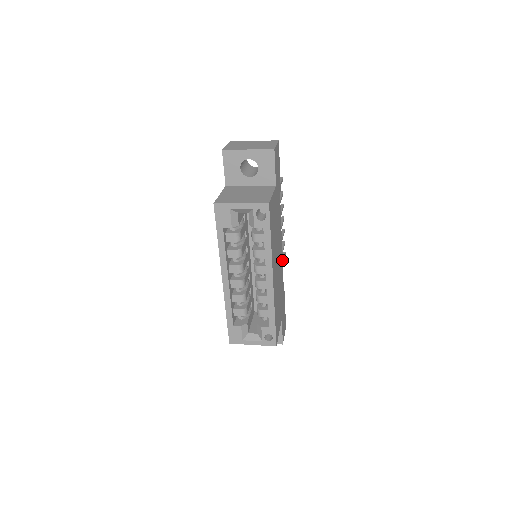
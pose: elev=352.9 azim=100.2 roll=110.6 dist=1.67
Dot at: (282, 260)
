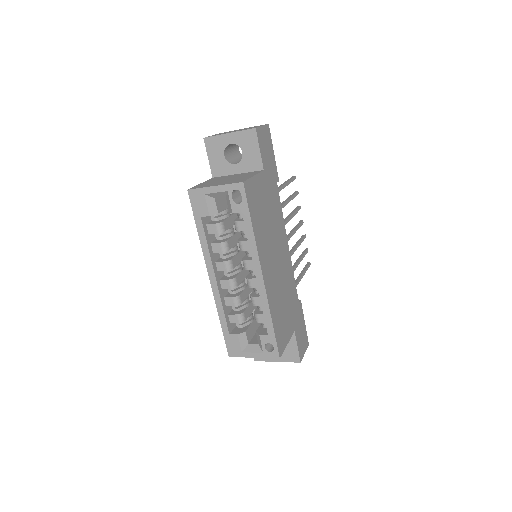
Dot at: (291, 262)
